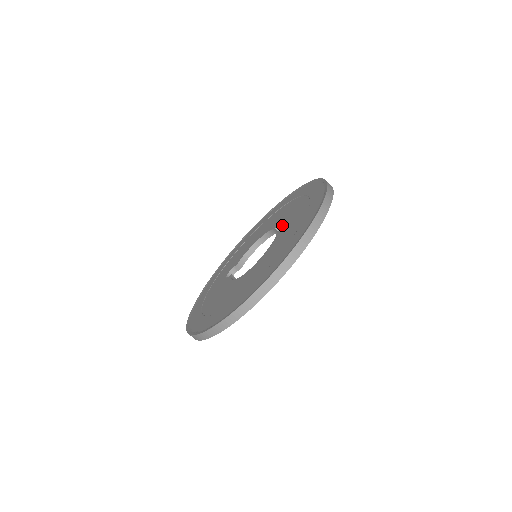
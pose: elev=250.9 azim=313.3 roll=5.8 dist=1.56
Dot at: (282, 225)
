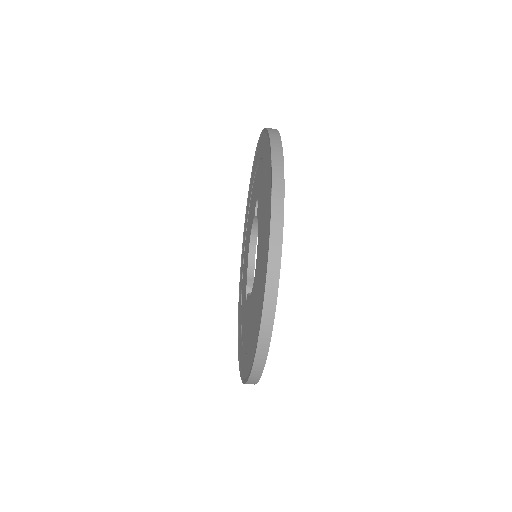
Dot at: occluded
